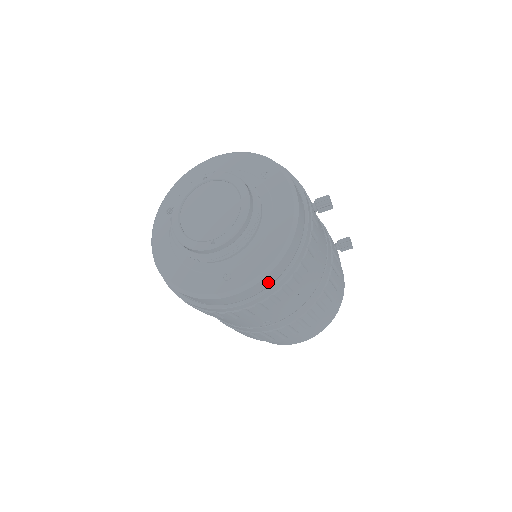
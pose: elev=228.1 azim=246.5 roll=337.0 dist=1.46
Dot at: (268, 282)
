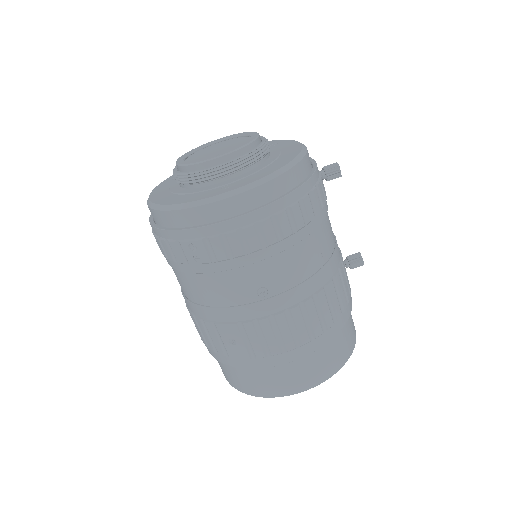
Dot at: (271, 195)
